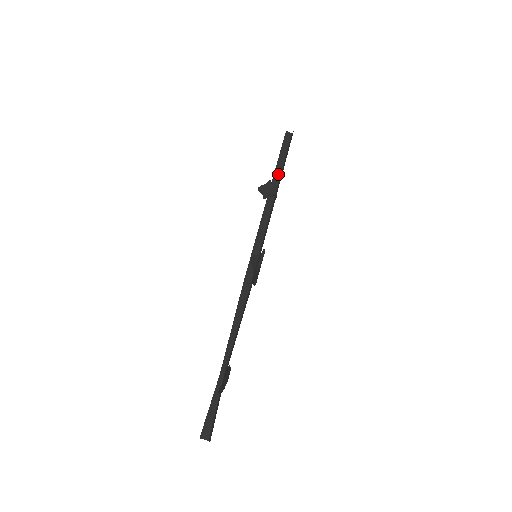
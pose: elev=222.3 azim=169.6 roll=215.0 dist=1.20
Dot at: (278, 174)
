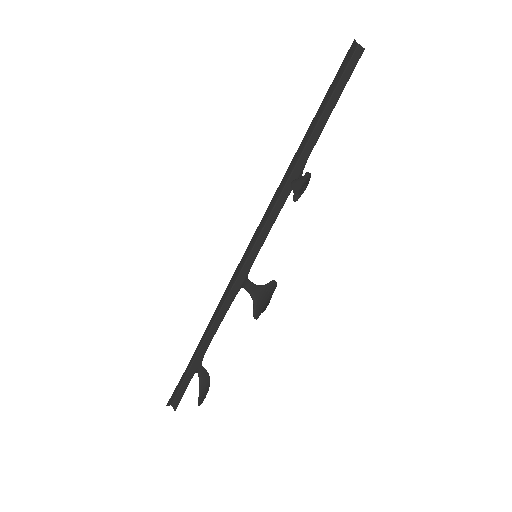
Dot at: (314, 124)
